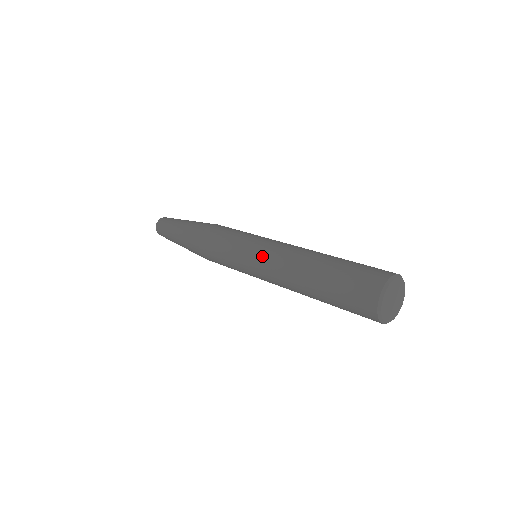
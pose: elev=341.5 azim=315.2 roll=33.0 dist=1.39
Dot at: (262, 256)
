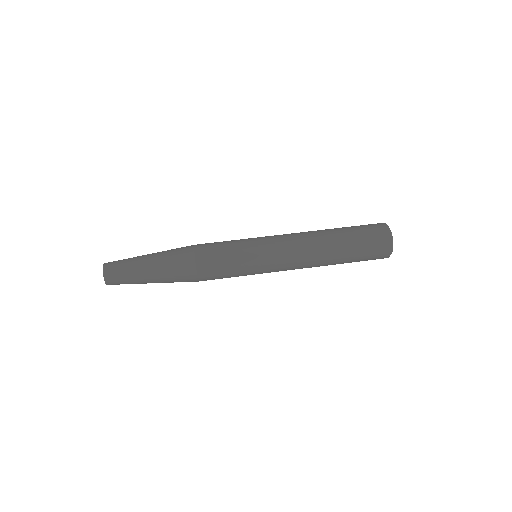
Dot at: (283, 267)
